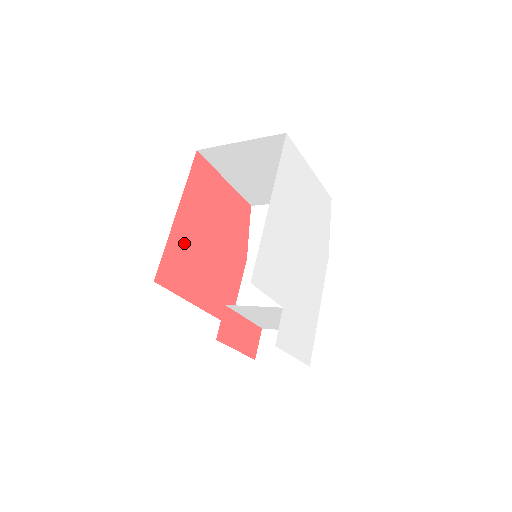
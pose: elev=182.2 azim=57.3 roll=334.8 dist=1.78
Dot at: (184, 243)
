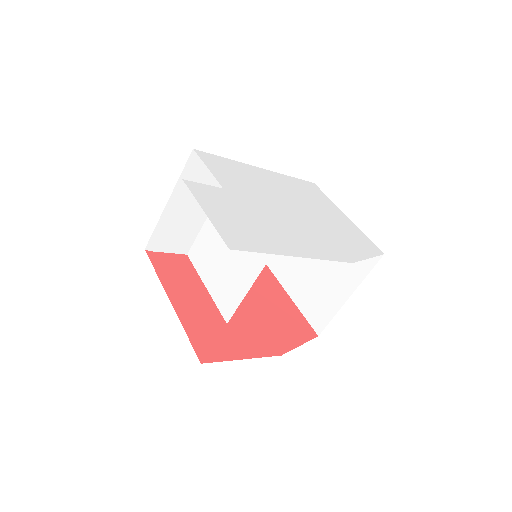
Dot at: occluded
